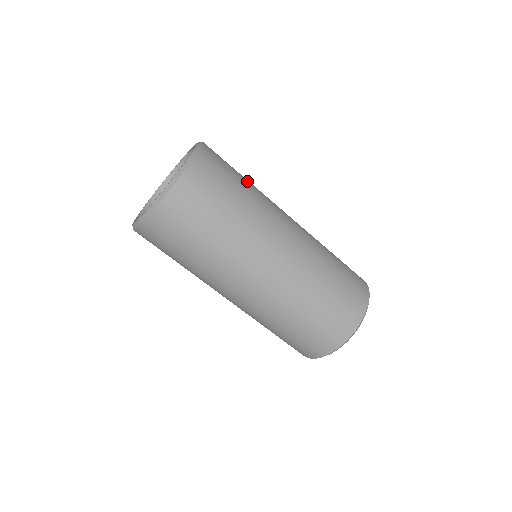
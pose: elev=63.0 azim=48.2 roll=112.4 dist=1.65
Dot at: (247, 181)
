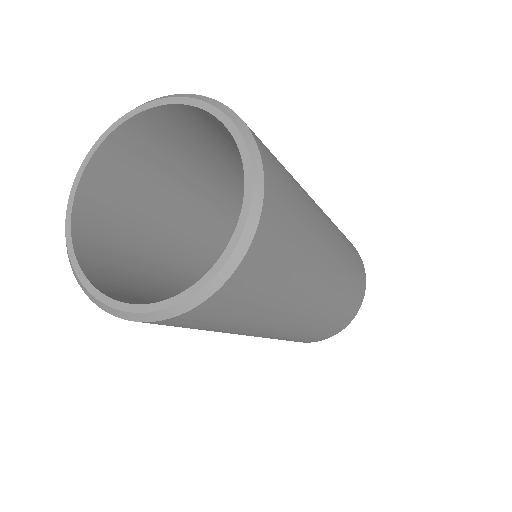
Dot at: (305, 218)
